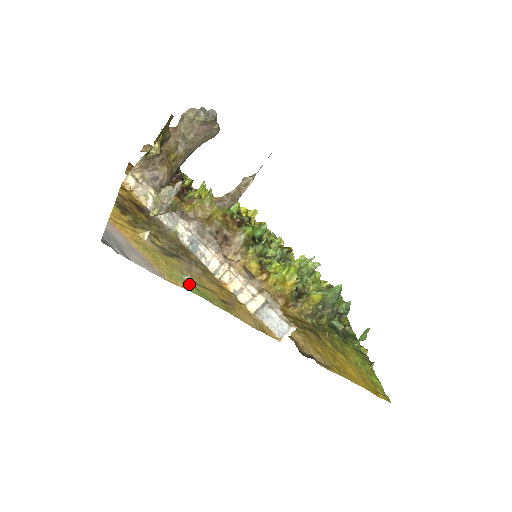
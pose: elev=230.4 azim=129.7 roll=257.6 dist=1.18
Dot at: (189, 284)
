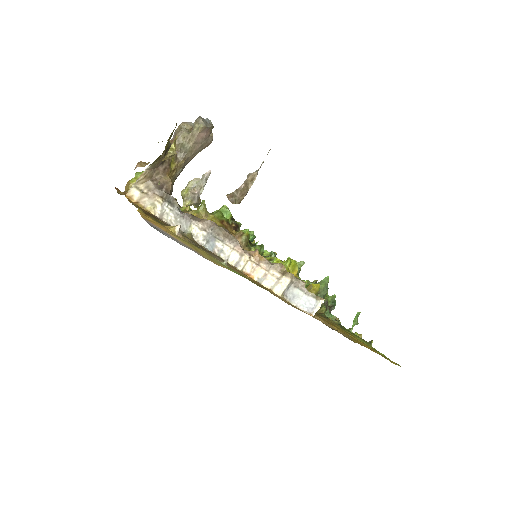
Dot at: (229, 268)
